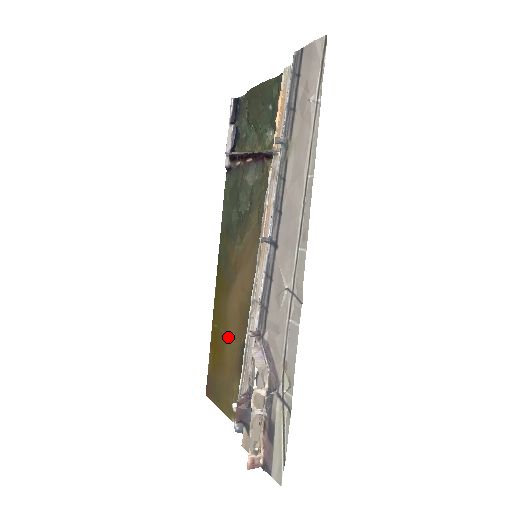
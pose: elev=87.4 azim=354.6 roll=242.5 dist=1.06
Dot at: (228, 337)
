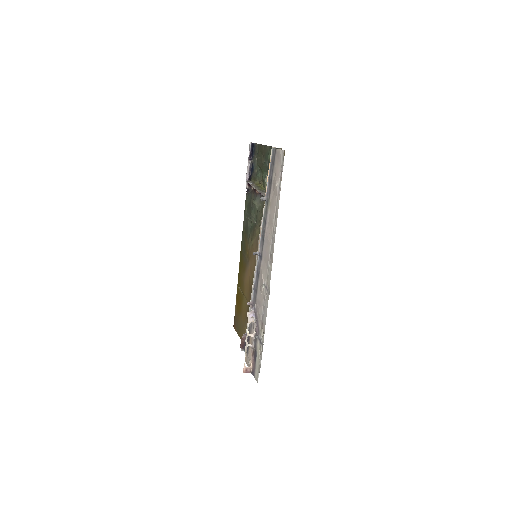
Dot at: (244, 297)
